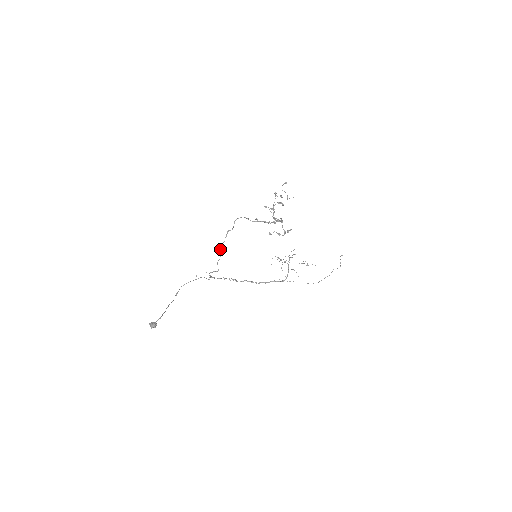
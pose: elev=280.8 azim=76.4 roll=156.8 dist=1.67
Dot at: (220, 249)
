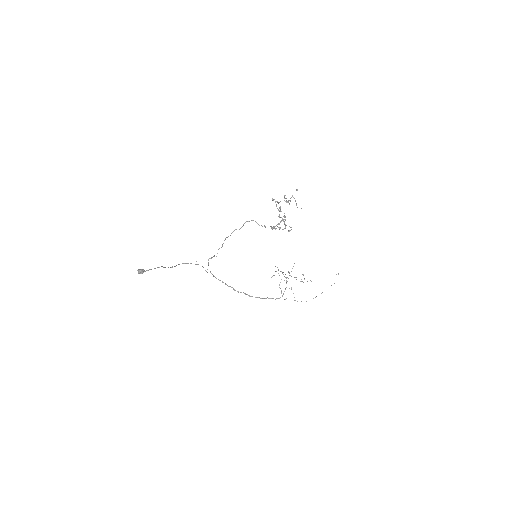
Dot at: (224, 240)
